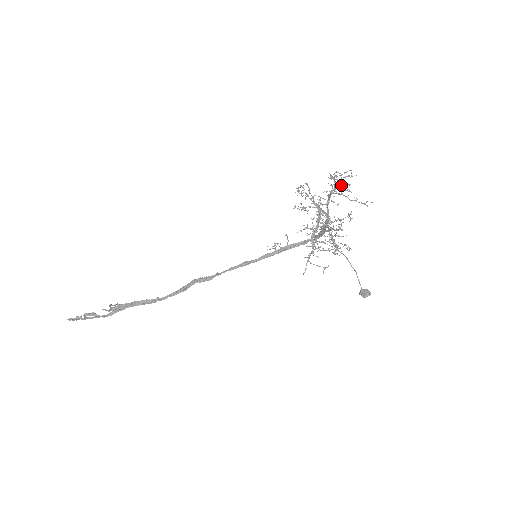
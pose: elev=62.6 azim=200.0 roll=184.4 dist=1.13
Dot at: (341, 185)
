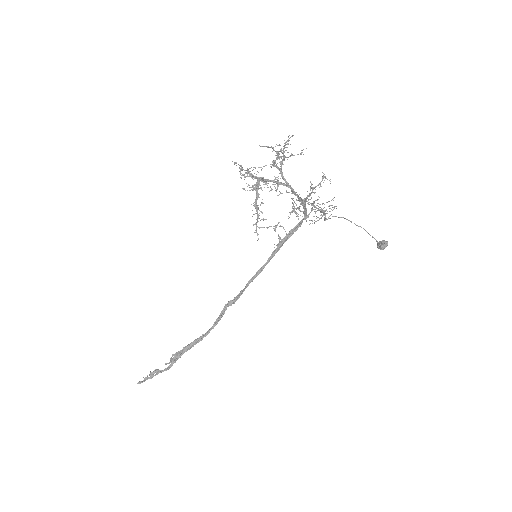
Dot at: (273, 149)
